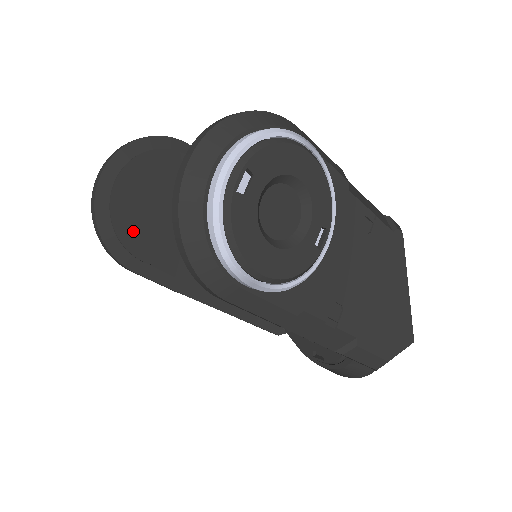
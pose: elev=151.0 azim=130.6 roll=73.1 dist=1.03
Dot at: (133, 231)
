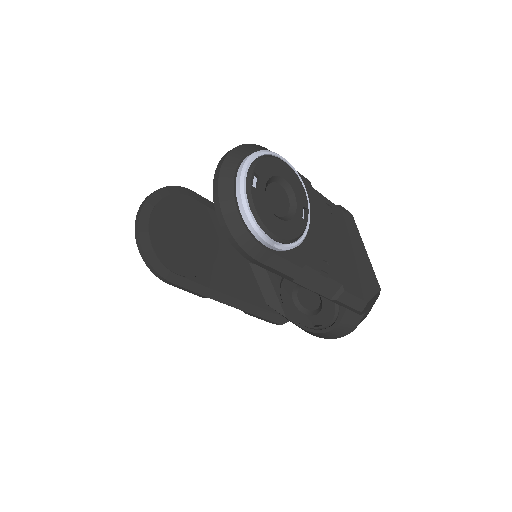
Dot at: (167, 253)
